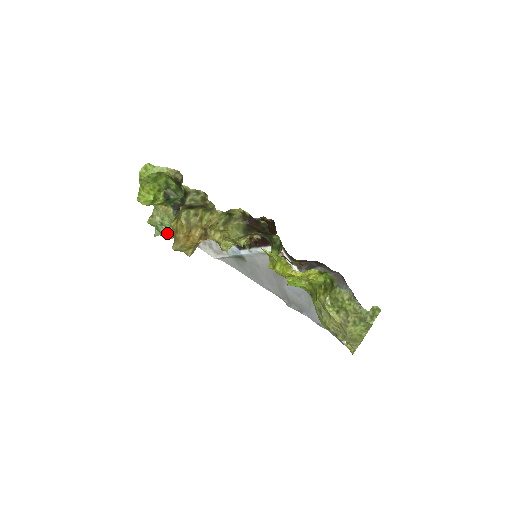
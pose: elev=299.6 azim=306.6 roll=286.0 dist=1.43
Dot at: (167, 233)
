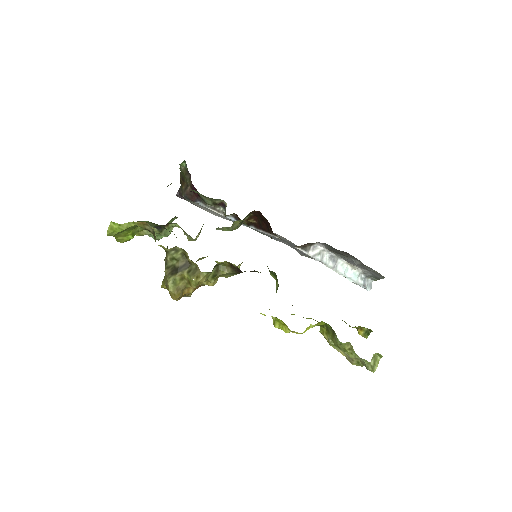
Dot at: occluded
